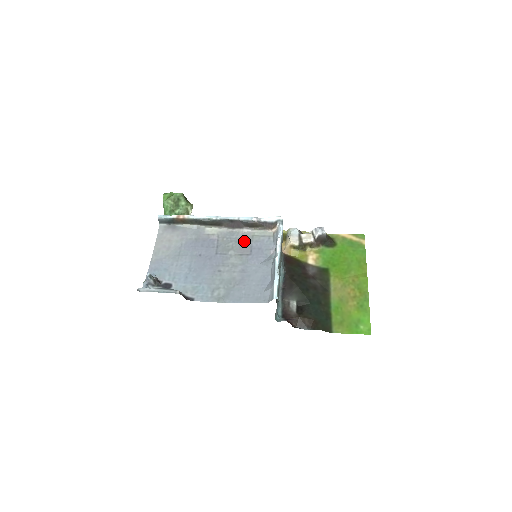
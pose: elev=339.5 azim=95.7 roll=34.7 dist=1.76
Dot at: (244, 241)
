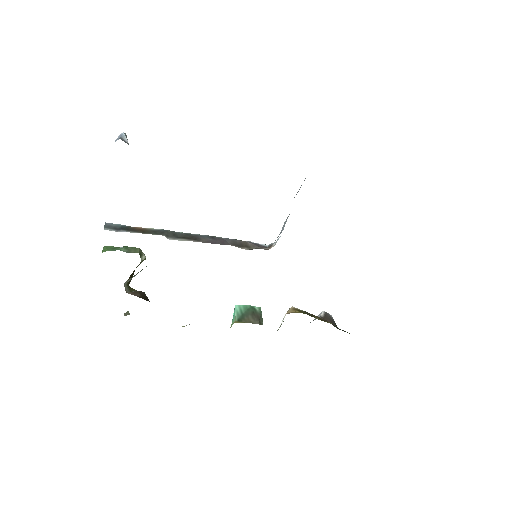
Dot at: occluded
